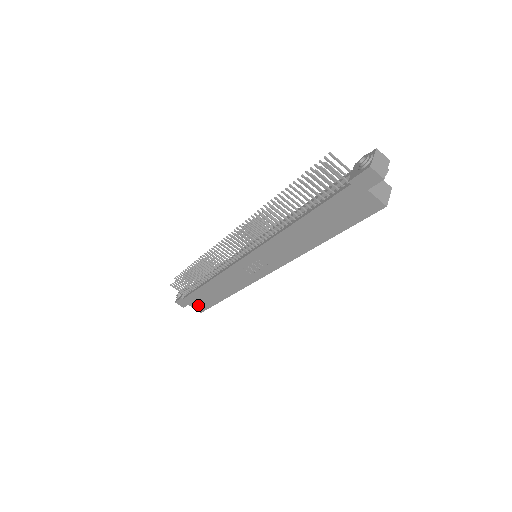
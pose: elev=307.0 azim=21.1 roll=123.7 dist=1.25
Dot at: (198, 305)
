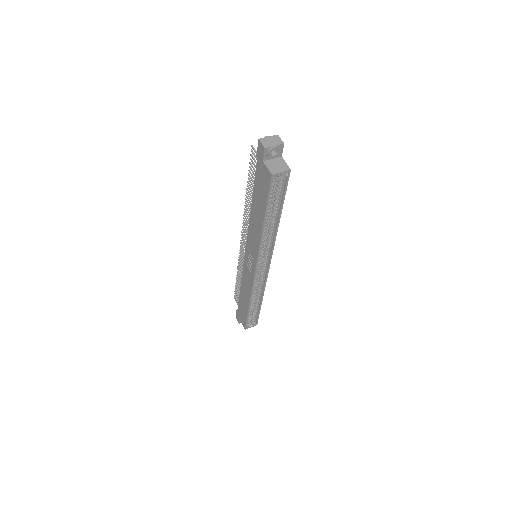
Dot at: (243, 319)
